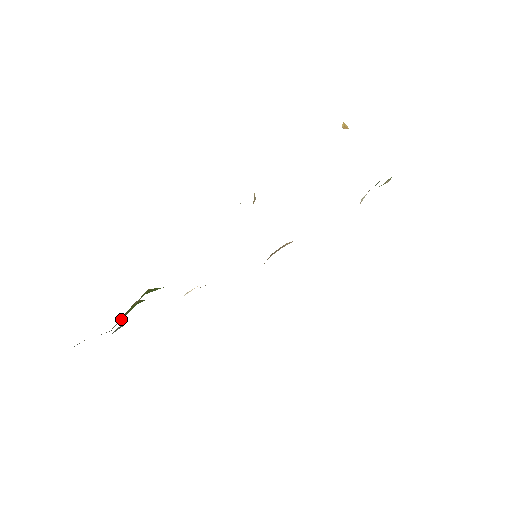
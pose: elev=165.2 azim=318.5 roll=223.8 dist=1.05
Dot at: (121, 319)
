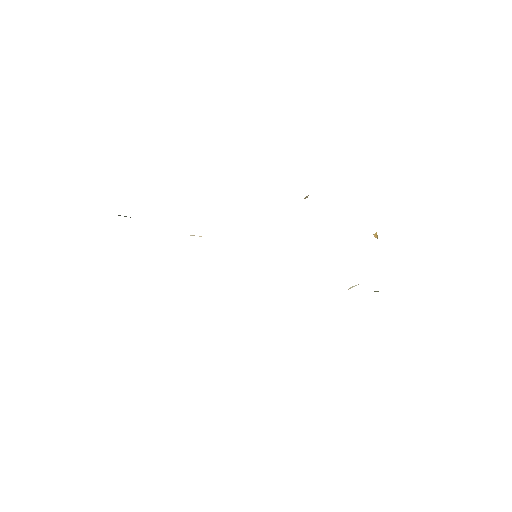
Dot at: occluded
